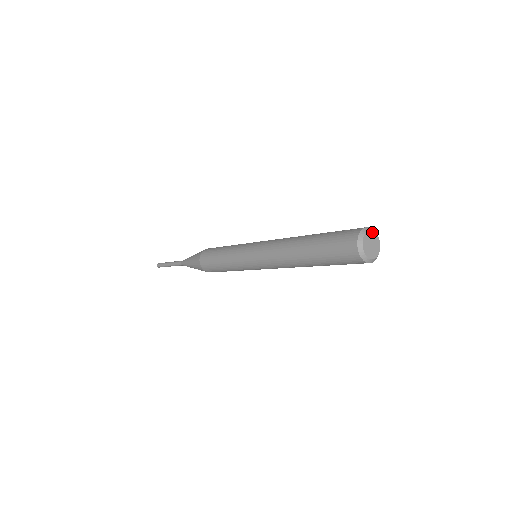
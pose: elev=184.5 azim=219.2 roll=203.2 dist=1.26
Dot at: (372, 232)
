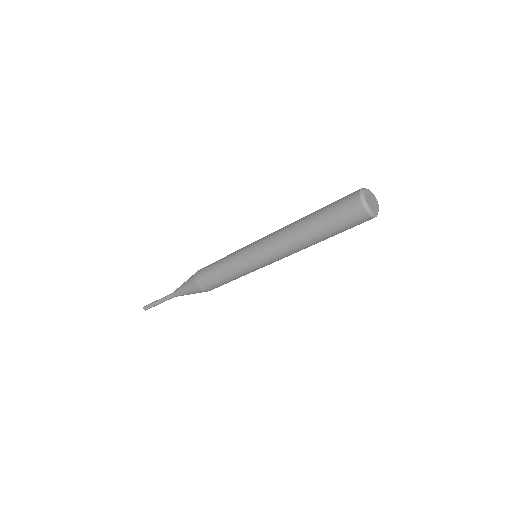
Dot at: (373, 194)
